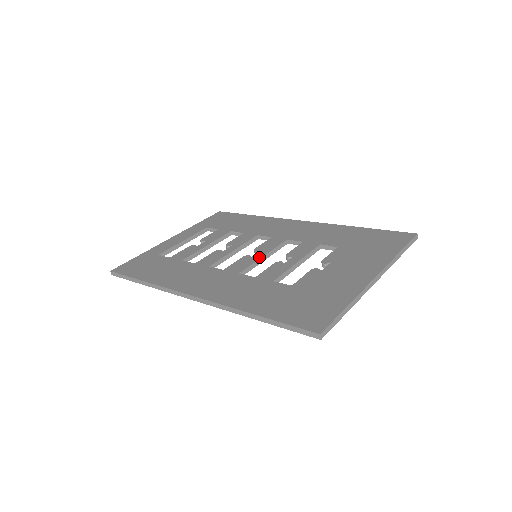
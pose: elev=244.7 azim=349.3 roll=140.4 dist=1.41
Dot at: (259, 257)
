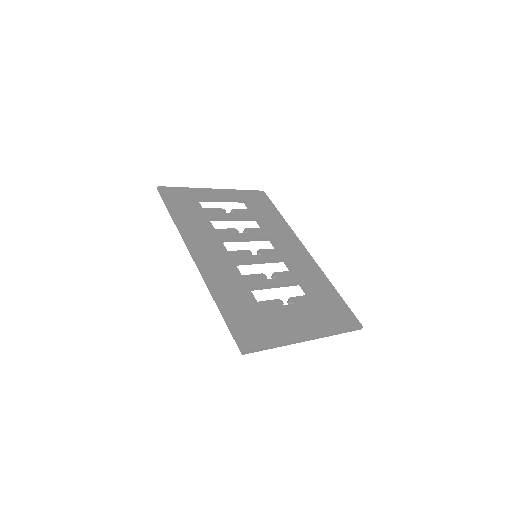
Dot at: (257, 260)
